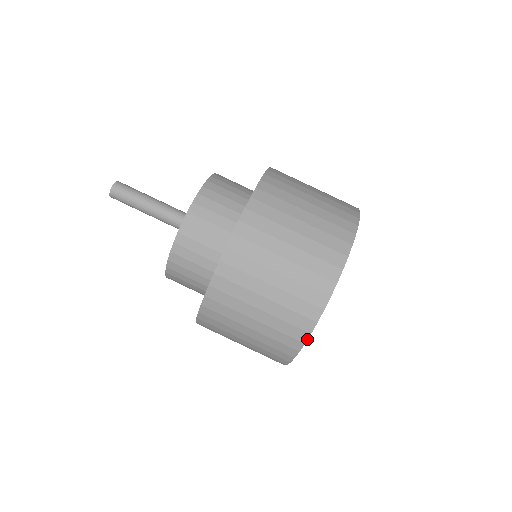
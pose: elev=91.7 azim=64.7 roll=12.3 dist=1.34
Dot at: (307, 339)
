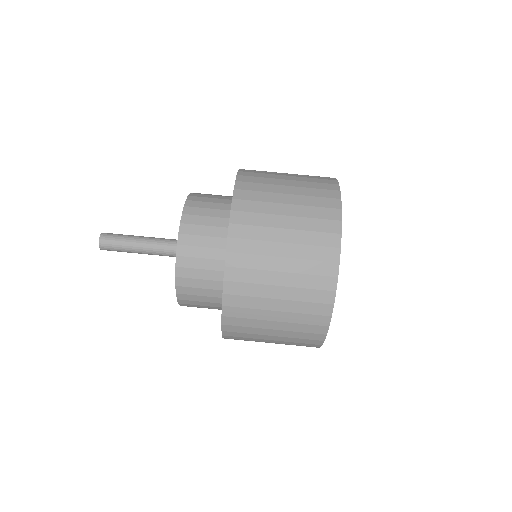
Dot at: (340, 242)
